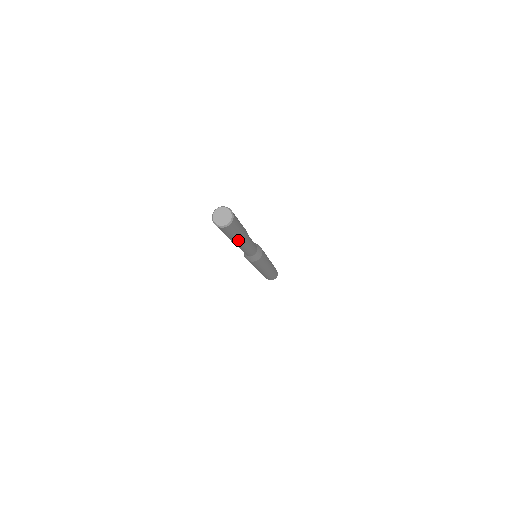
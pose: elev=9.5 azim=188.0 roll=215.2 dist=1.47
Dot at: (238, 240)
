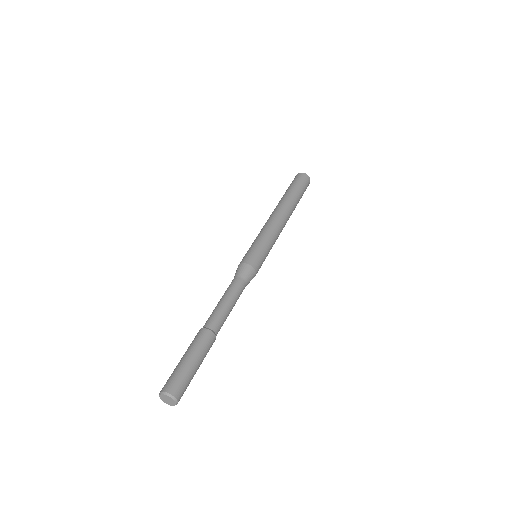
Dot at: occluded
